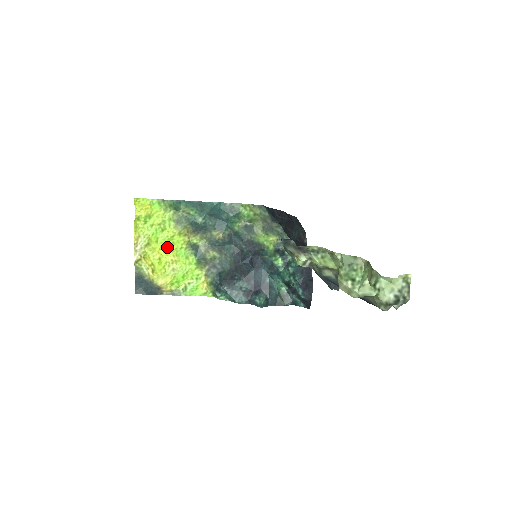
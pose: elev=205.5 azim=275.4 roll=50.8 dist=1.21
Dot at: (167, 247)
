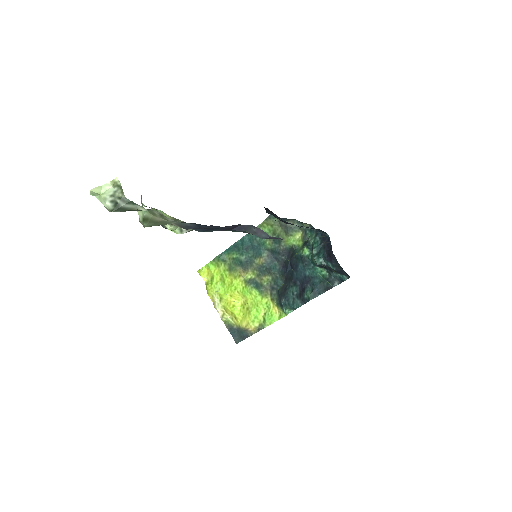
Dot at: (234, 293)
